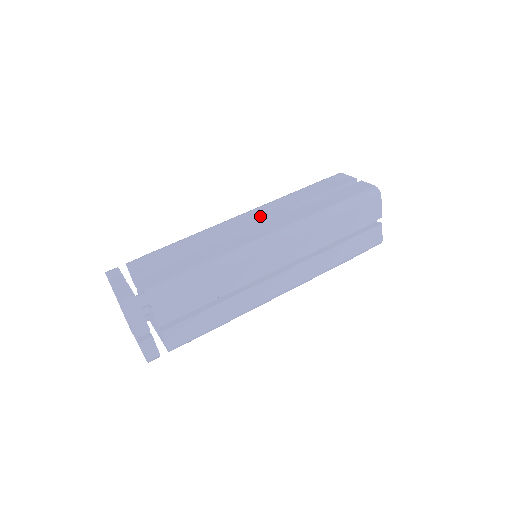
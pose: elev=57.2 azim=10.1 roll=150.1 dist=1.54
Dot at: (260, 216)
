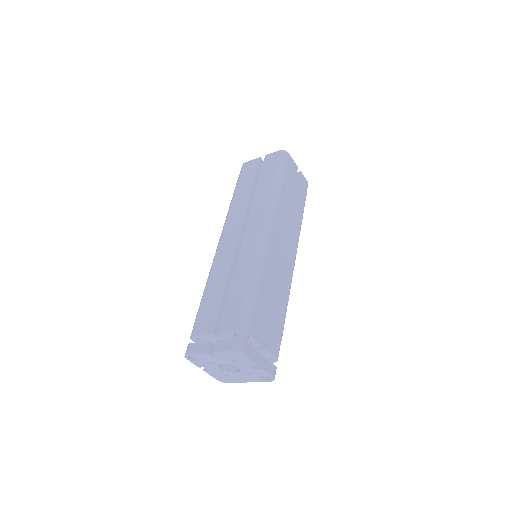
Dot at: (236, 228)
